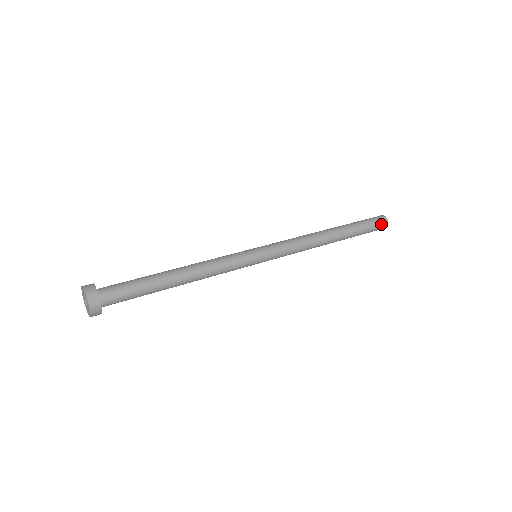
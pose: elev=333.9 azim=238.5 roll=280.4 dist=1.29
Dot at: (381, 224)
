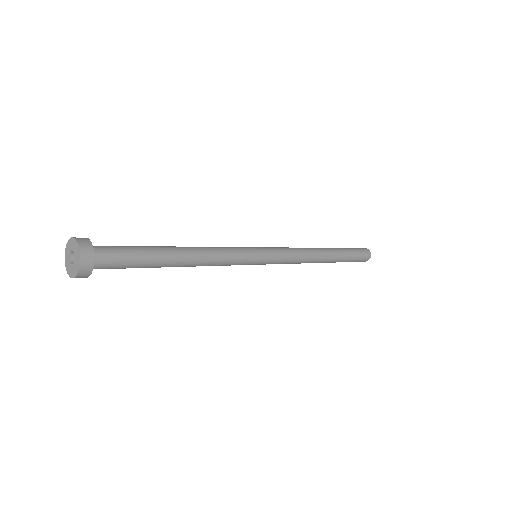
Dot at: (364, 251)
